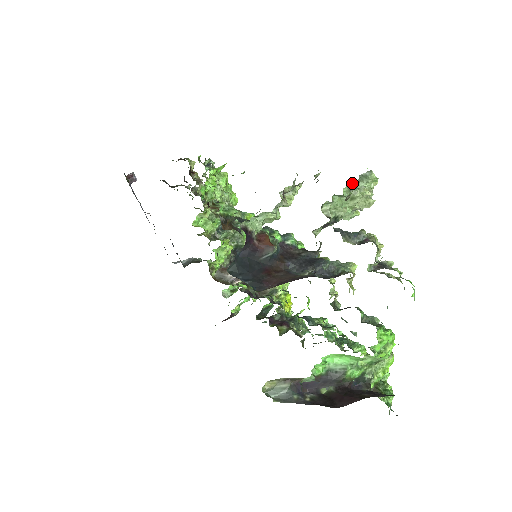
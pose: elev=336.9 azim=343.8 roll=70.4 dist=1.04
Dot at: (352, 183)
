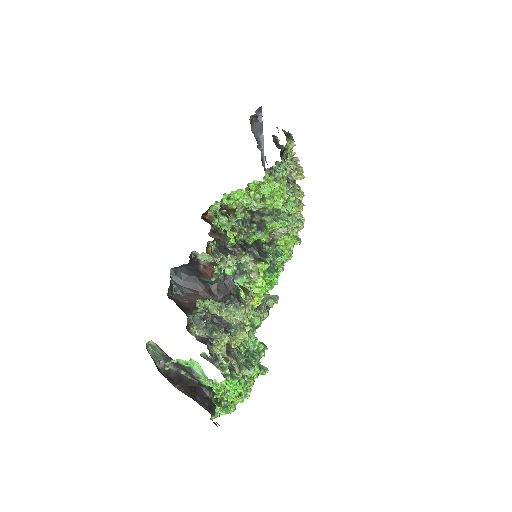
Dot at: occluded
